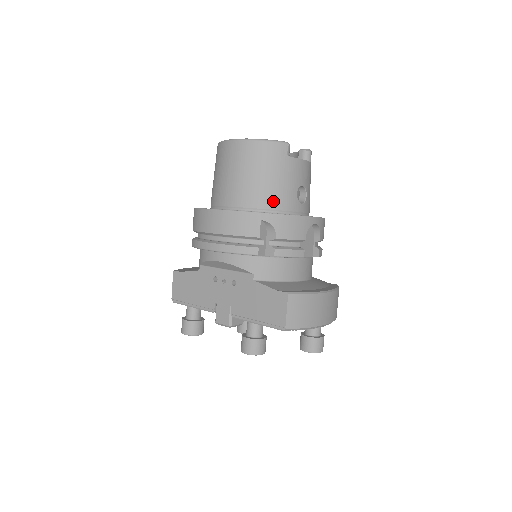
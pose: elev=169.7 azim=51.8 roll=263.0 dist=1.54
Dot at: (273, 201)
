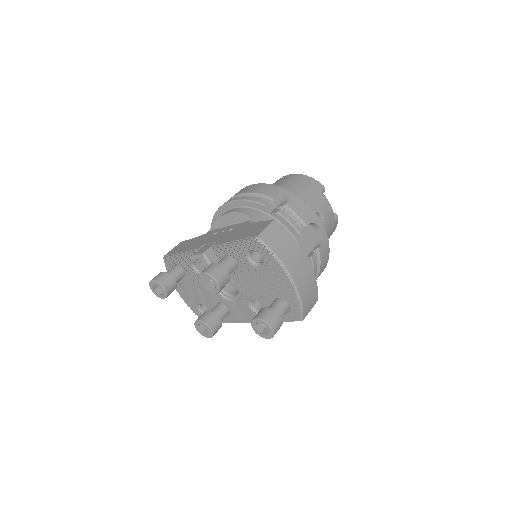
Dot at: occluded
